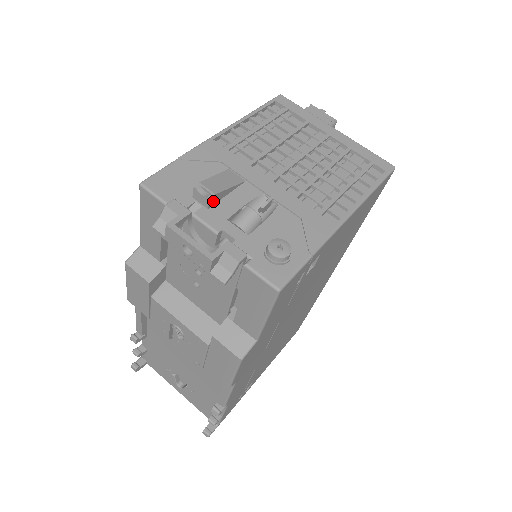
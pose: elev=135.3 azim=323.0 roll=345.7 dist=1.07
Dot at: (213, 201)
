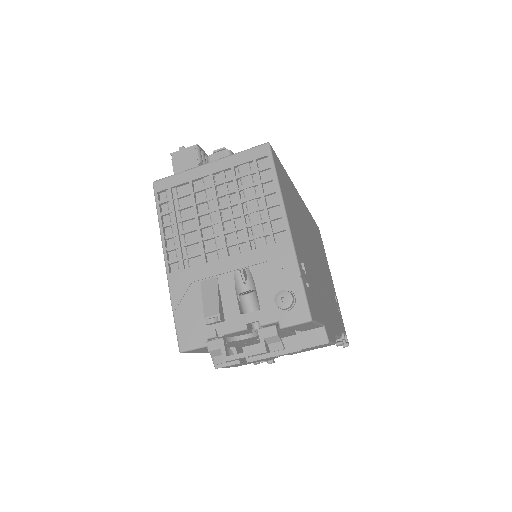
Dot at: (222, 316)
